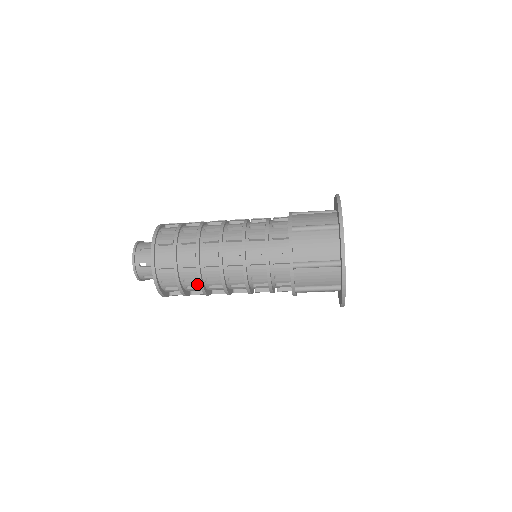
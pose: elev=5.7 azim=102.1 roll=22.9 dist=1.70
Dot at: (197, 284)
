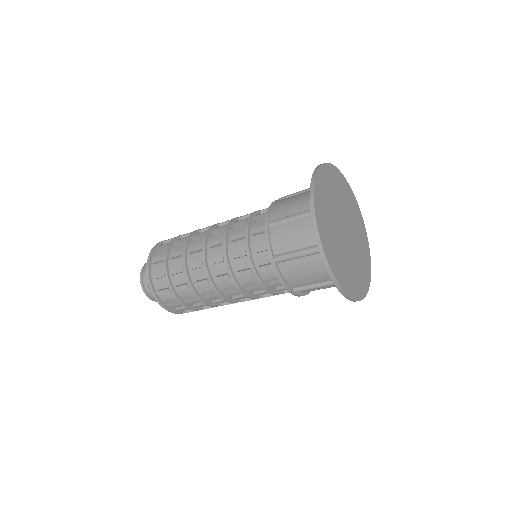
Dot at: occluded
